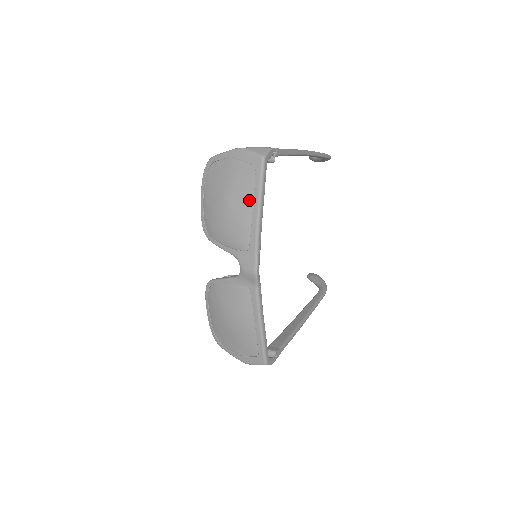
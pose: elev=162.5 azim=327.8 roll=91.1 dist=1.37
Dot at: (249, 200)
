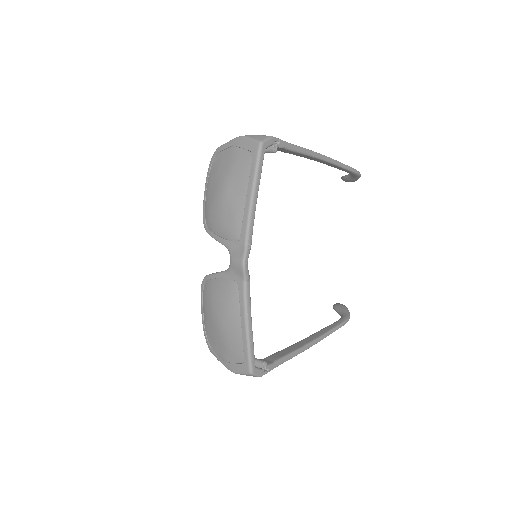
Dot at: (244, 187)
